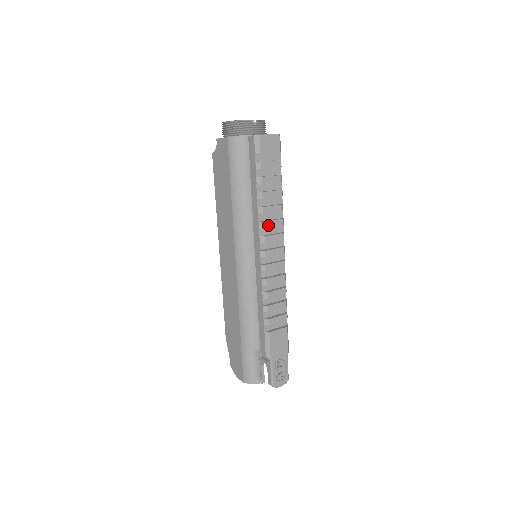
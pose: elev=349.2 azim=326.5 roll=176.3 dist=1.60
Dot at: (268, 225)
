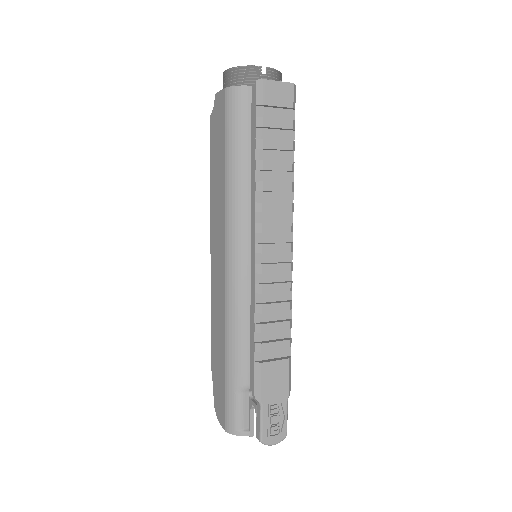
Dot at: (269, 208)
